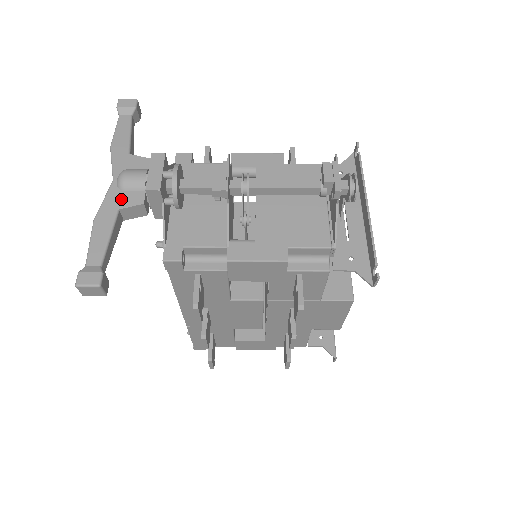
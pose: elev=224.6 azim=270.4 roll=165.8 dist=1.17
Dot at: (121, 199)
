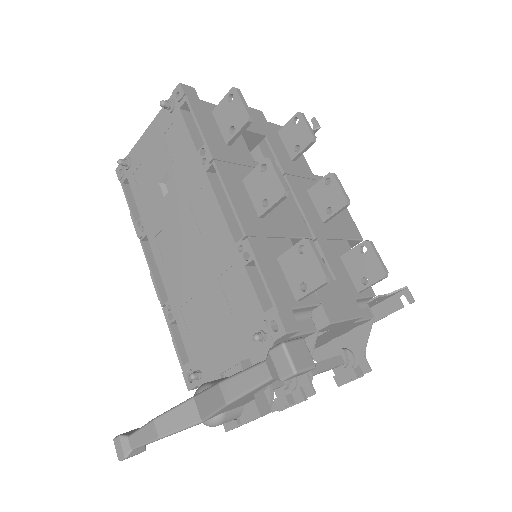
Dot at: occluded
